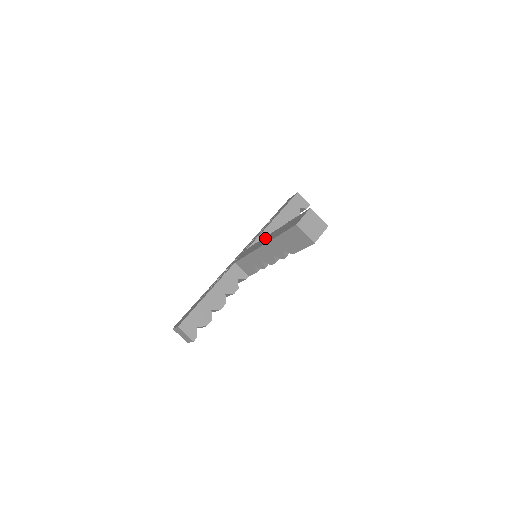
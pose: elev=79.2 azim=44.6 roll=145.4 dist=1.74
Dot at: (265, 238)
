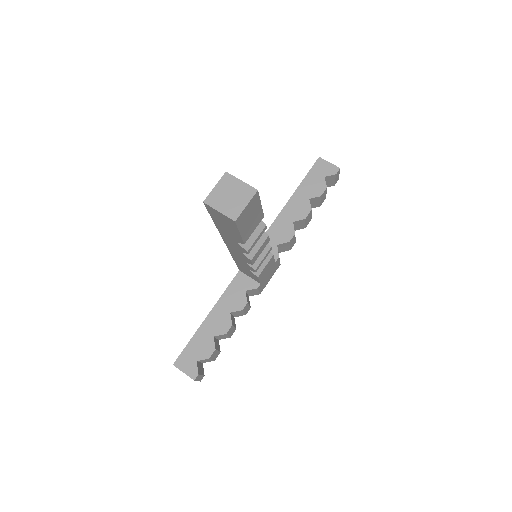
Dot at: occluded
